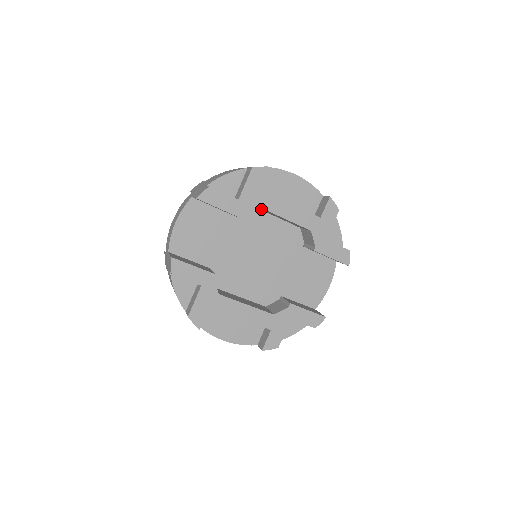
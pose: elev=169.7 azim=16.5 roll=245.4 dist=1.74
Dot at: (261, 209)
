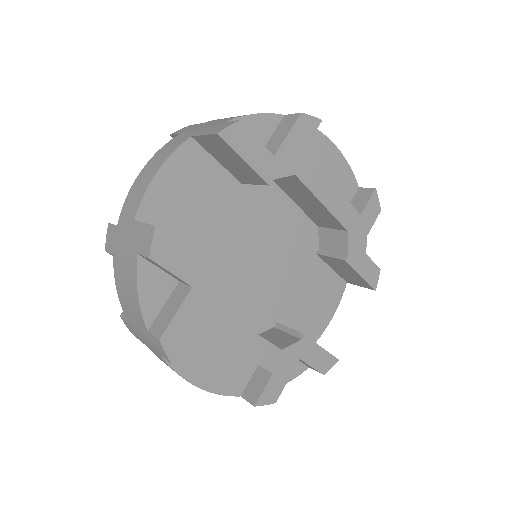
Dot at: (285, 184)
